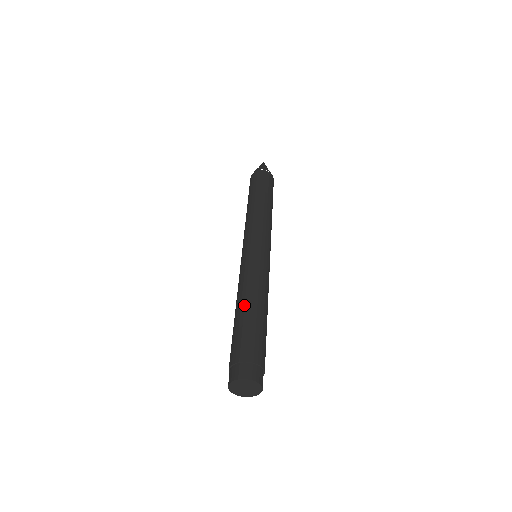
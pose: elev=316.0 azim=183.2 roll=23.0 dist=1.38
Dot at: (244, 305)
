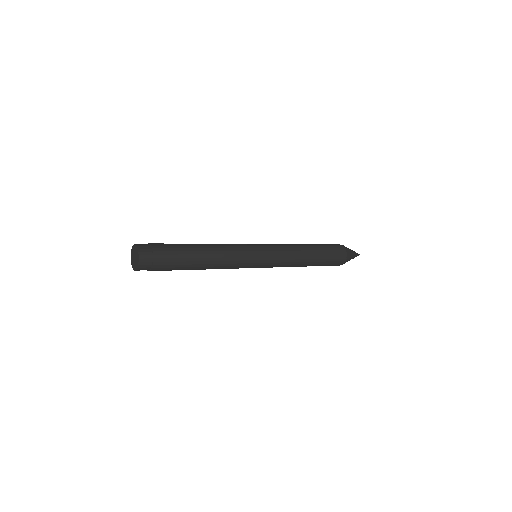
Dot at: occluded
